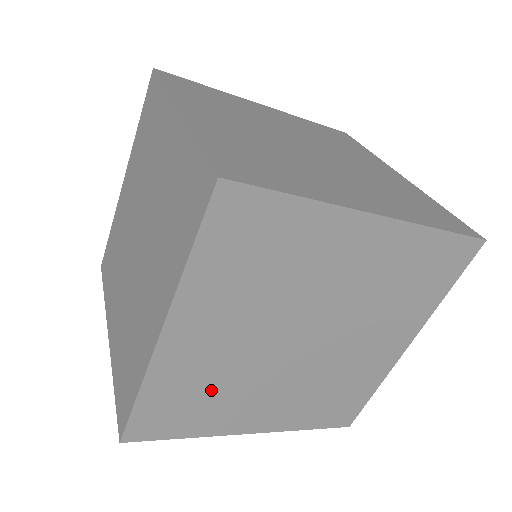
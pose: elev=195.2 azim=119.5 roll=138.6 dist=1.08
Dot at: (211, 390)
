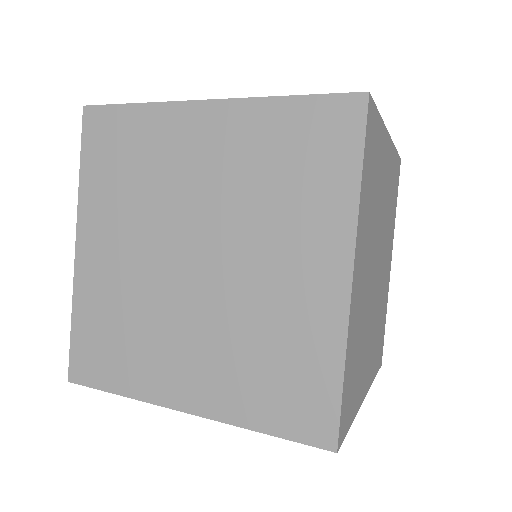
Dot at: (126, 322)
